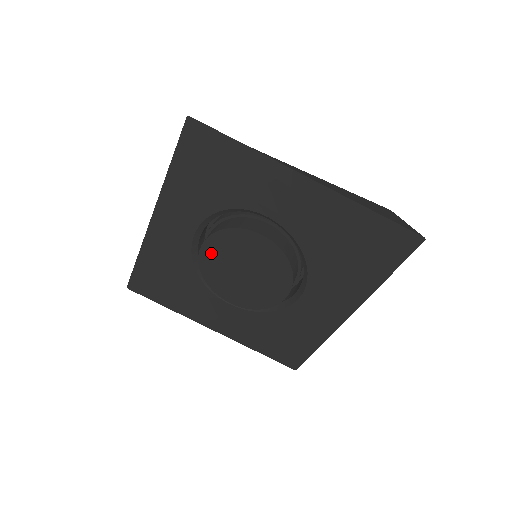
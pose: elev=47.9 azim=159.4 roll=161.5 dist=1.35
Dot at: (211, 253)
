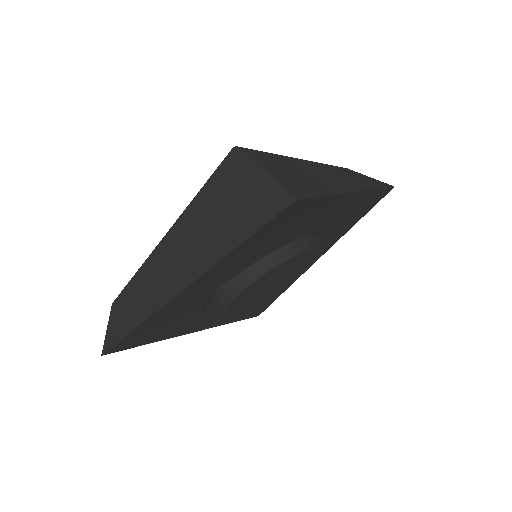
Dot at: (246, 306)
